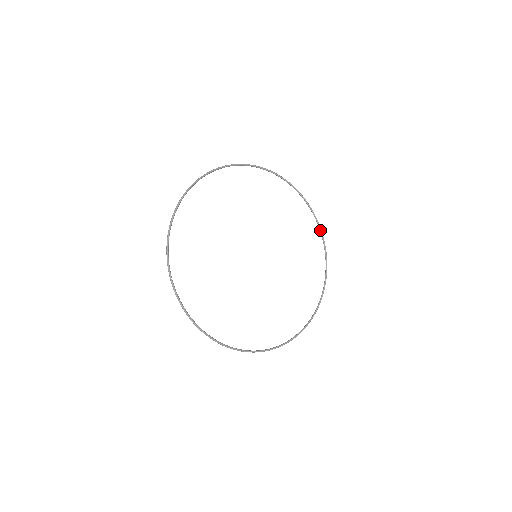
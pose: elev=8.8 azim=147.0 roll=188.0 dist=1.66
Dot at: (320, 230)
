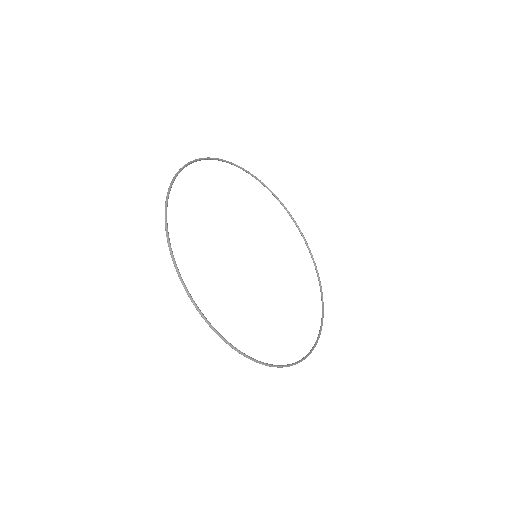
Dot at: (266, 187)
